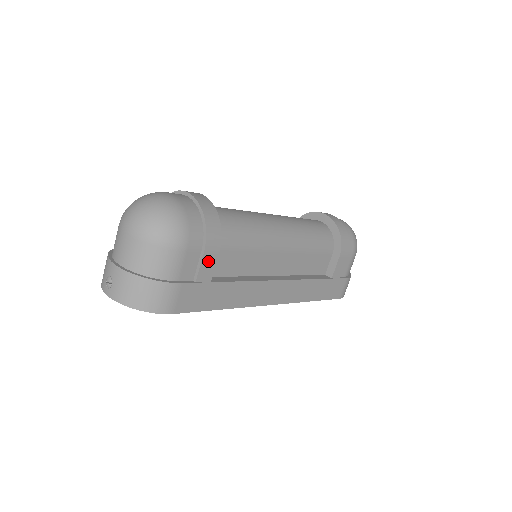
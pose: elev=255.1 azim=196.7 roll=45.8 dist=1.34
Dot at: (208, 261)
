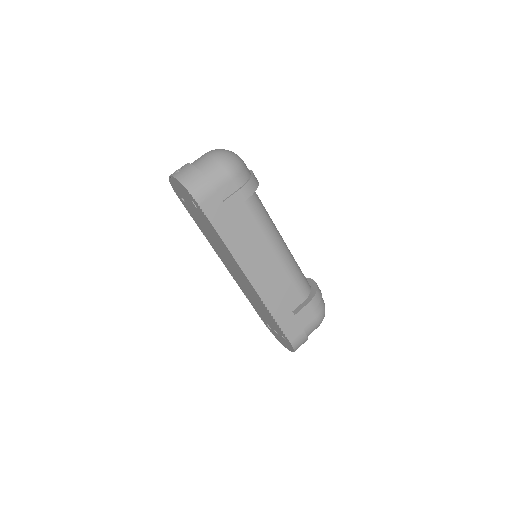
Dot at: (238, 198)
